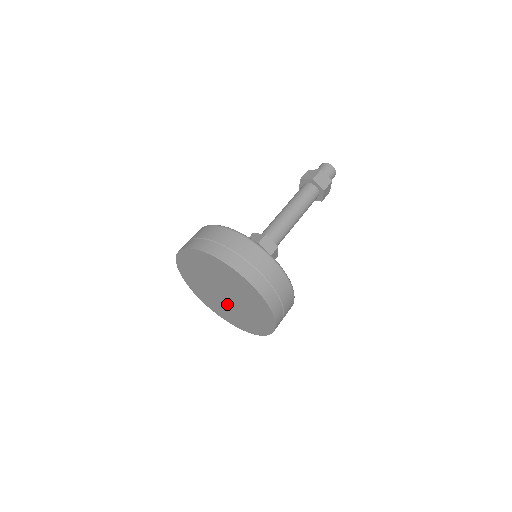
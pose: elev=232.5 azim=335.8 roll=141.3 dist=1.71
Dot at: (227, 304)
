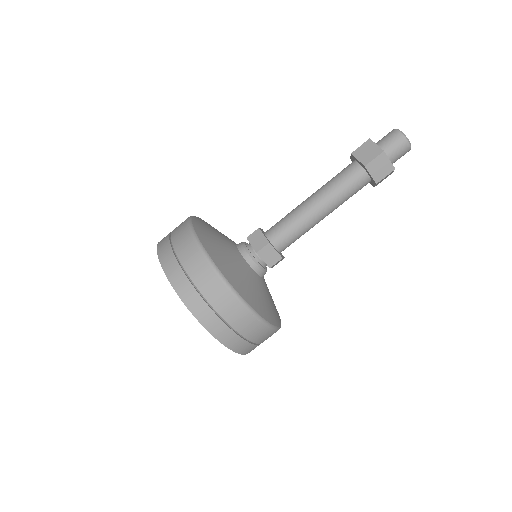
Dot at: occluded
